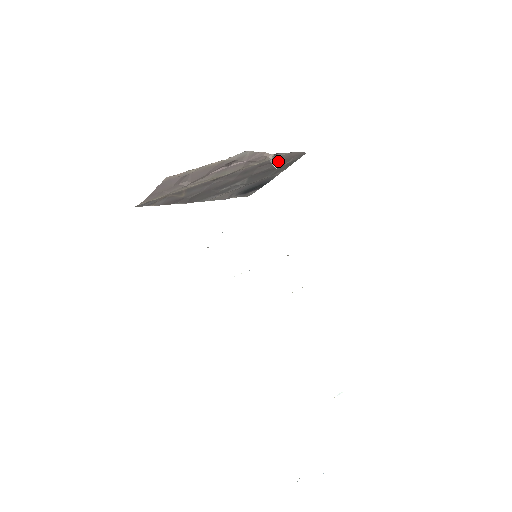
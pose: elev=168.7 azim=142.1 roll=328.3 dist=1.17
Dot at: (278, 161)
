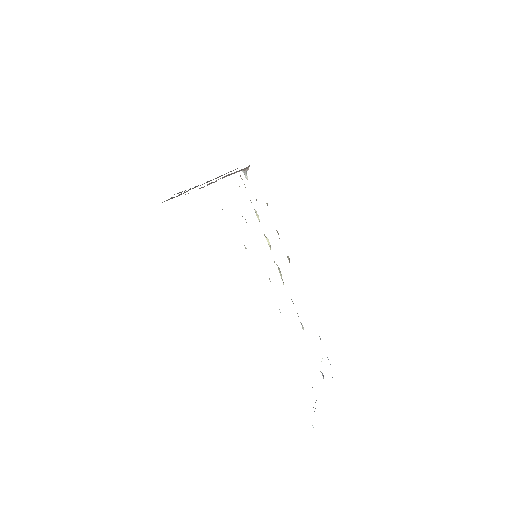
Dot at: occluded
